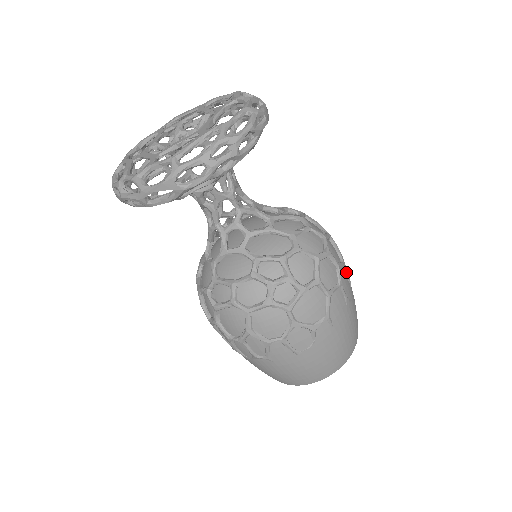
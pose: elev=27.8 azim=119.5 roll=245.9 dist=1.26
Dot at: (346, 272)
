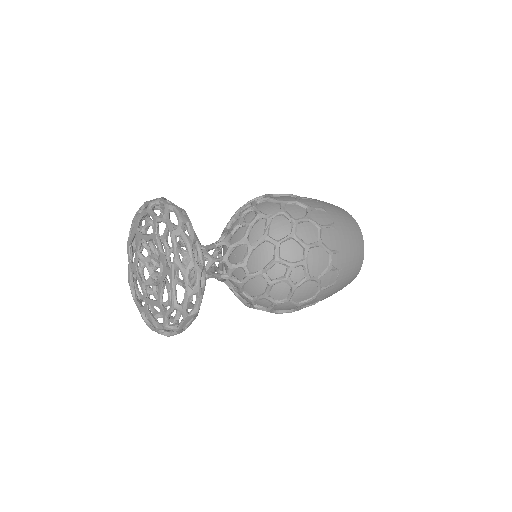
Dot at: (315, 209)
